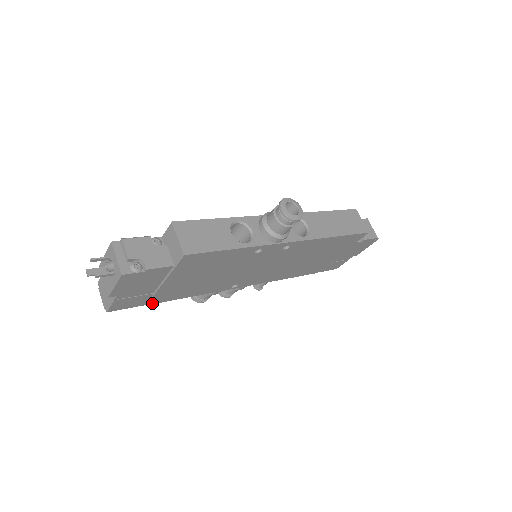
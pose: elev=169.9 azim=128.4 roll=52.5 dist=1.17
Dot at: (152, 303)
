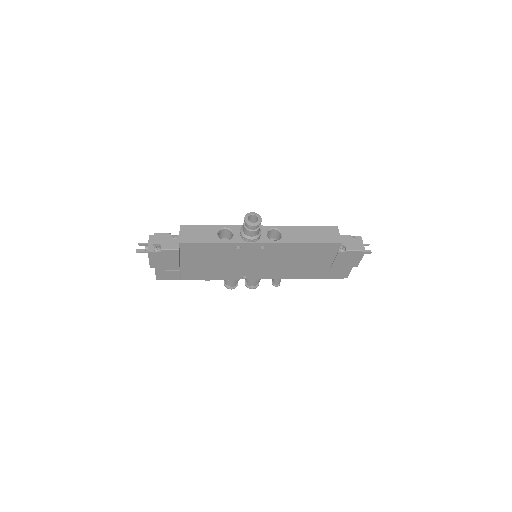
Dot at: (184, 279)
